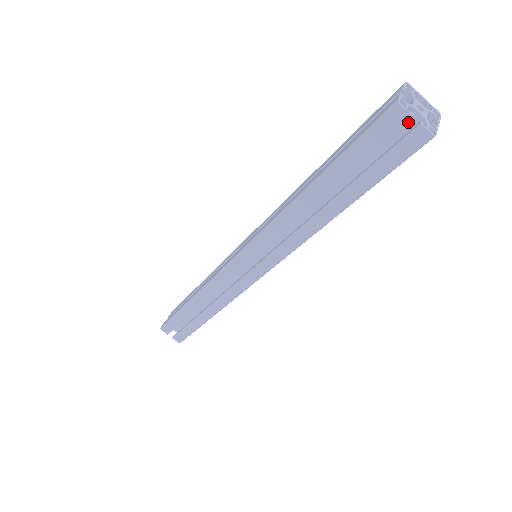
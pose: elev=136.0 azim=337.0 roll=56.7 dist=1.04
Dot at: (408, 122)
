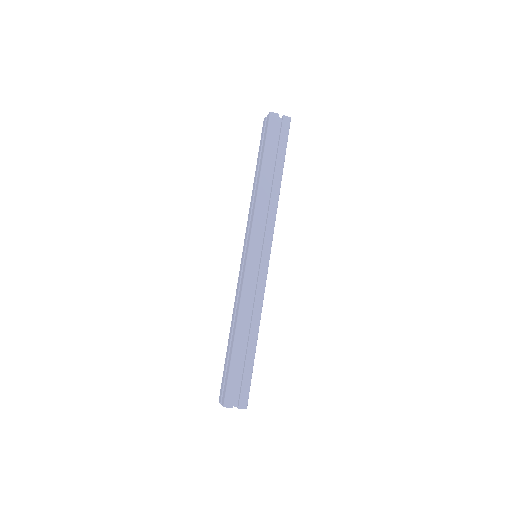
Dot at: (278, 123)
